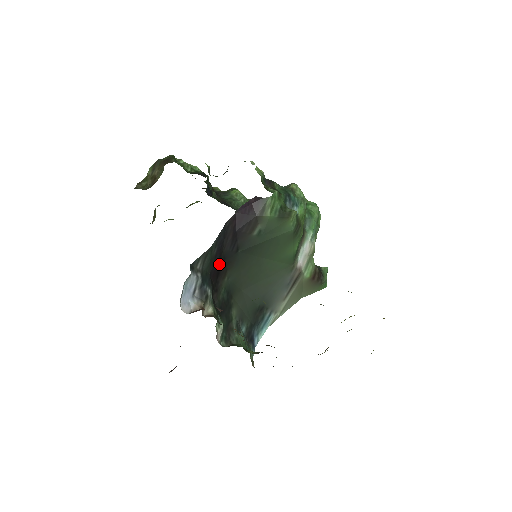
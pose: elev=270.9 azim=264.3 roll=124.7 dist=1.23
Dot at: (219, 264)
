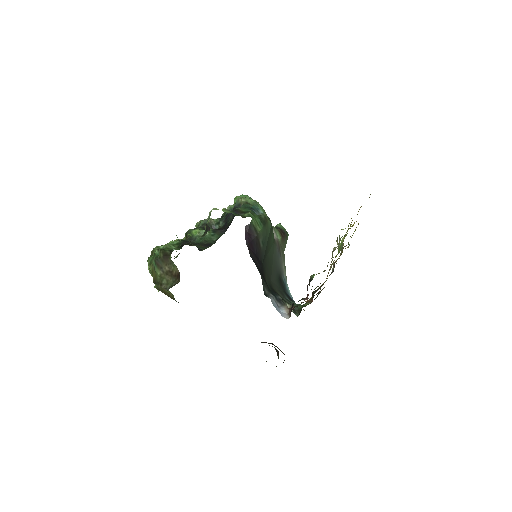
Dot at: occluded
